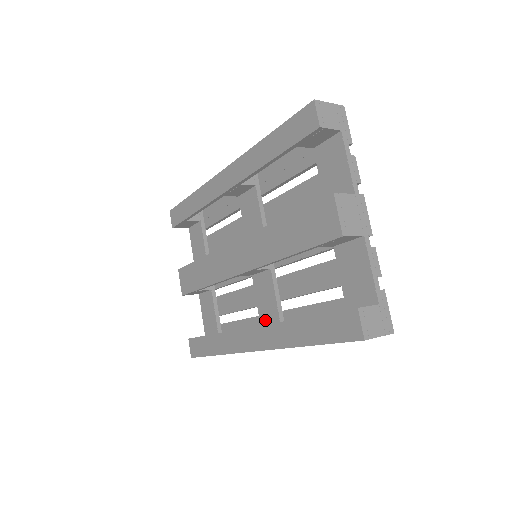
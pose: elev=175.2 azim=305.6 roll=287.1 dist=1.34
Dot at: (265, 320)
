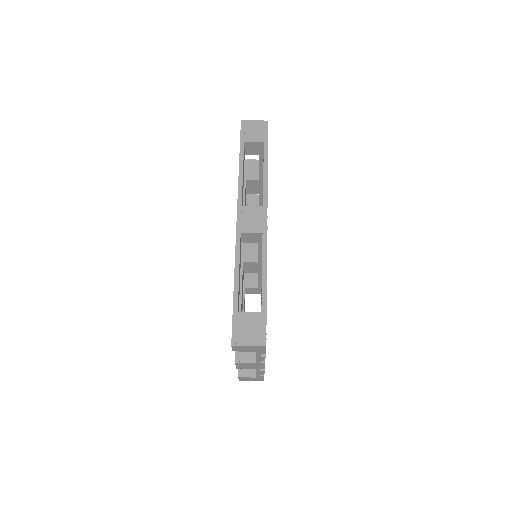
Dot at: occluded
